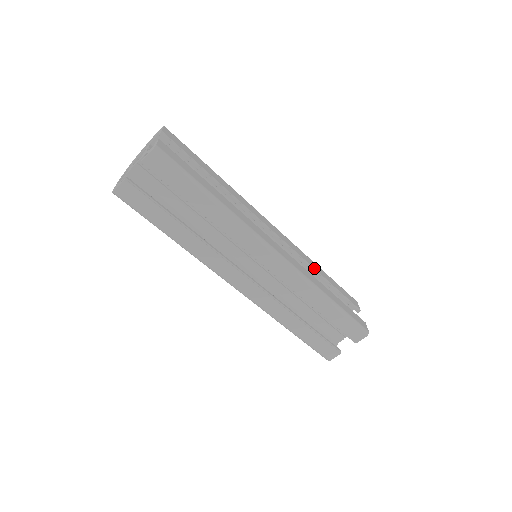
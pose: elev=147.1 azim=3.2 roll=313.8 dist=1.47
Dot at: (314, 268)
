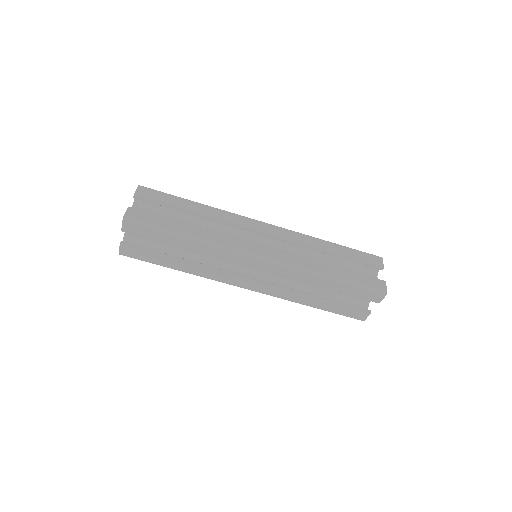
Dot at: (316, 247)
